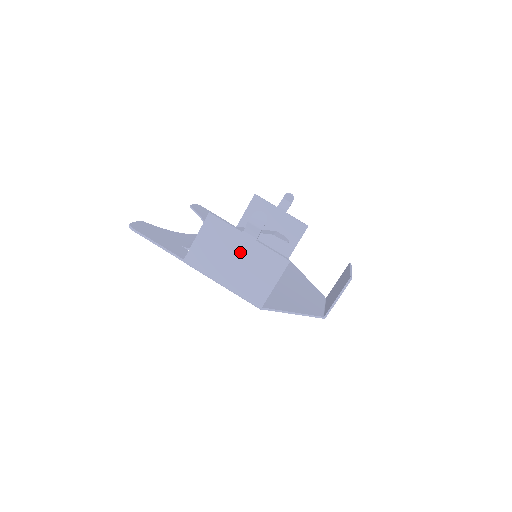
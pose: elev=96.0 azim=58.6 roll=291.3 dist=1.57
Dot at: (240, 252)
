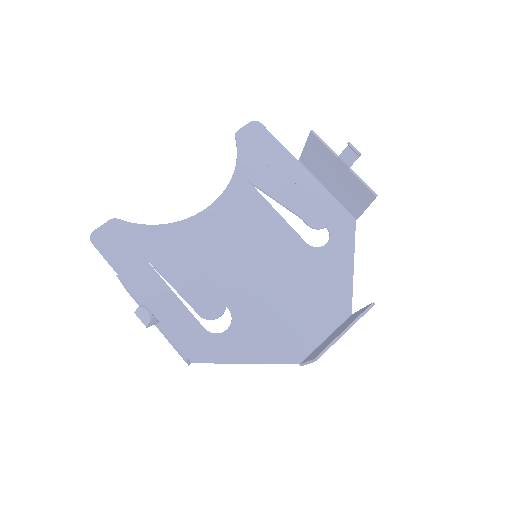
Dot at: occluded
